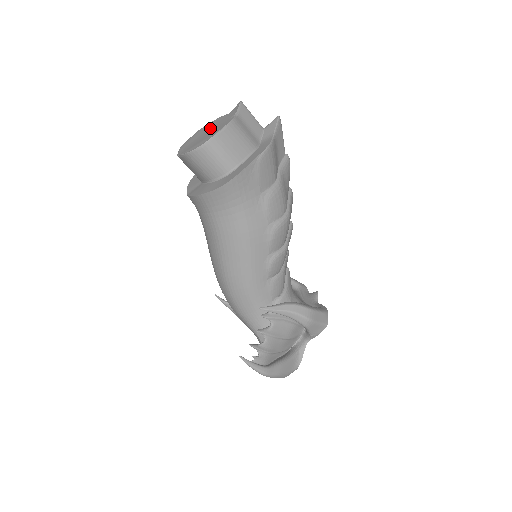
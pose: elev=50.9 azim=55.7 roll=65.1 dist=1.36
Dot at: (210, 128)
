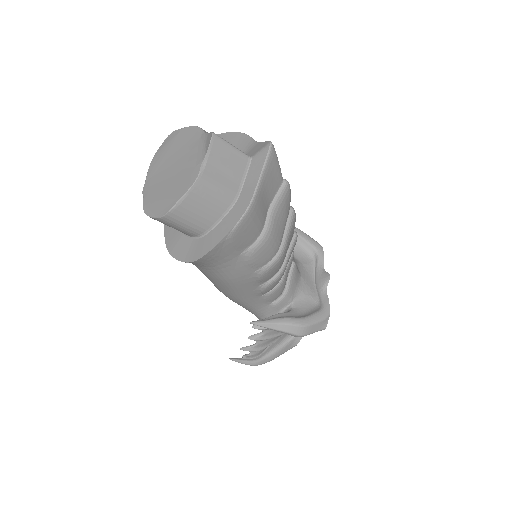
Dot at: (179, 155)
